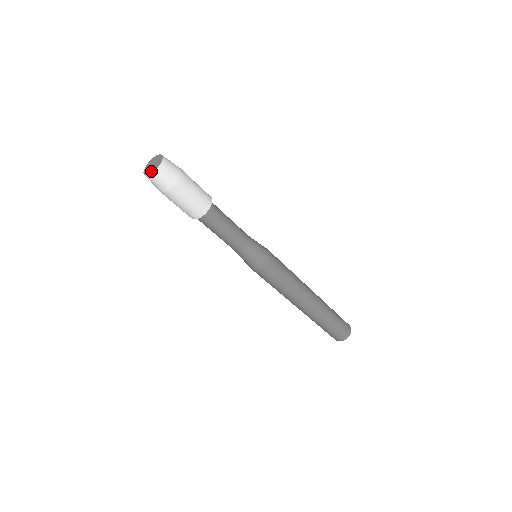
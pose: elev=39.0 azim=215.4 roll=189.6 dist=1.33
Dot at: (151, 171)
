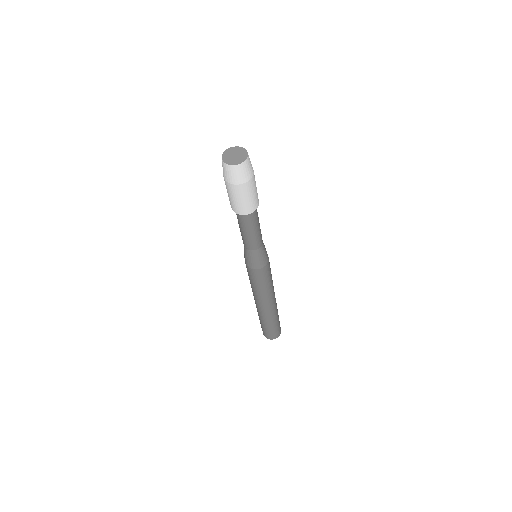
Dot at: (227, 160)
